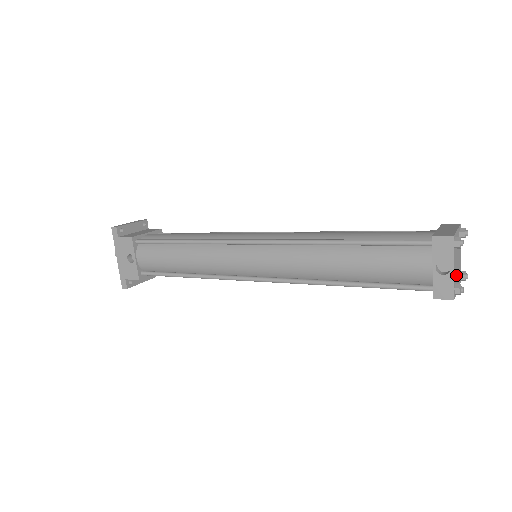
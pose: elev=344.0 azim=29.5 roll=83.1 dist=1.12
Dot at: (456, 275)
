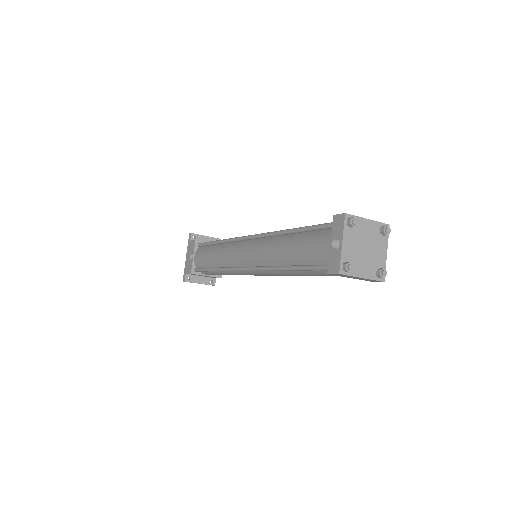
Dot at: (356, 258)
